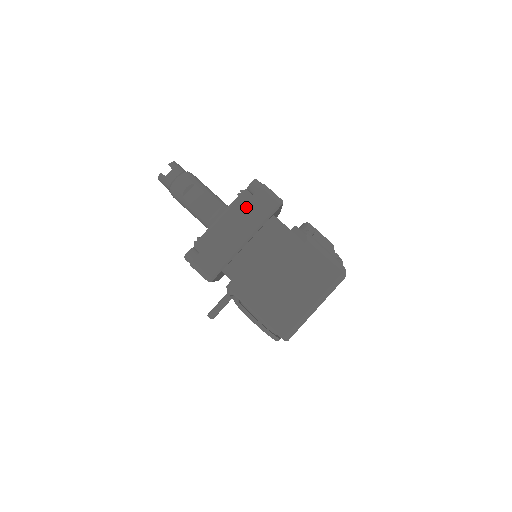
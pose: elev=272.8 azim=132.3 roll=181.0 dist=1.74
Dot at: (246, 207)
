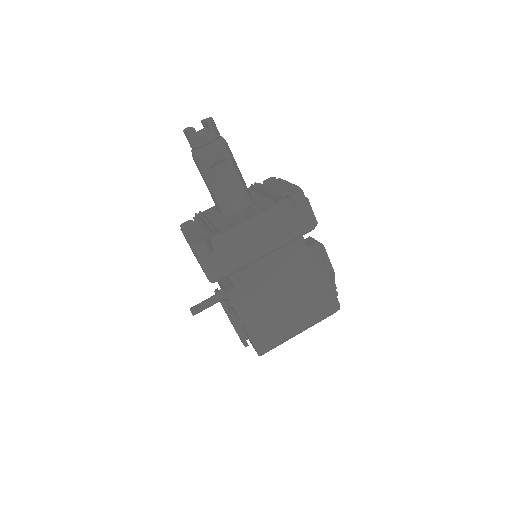
Dot at: (282, 219)
